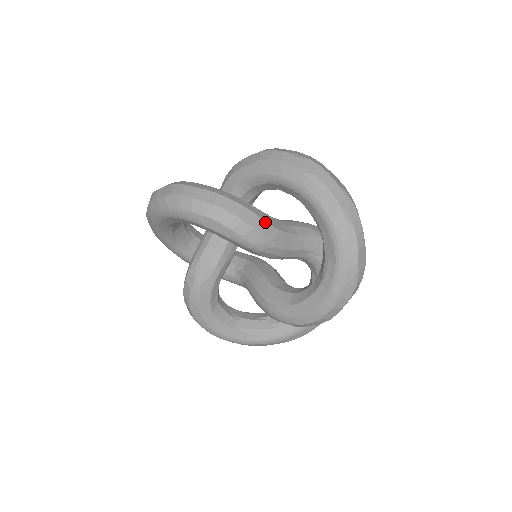
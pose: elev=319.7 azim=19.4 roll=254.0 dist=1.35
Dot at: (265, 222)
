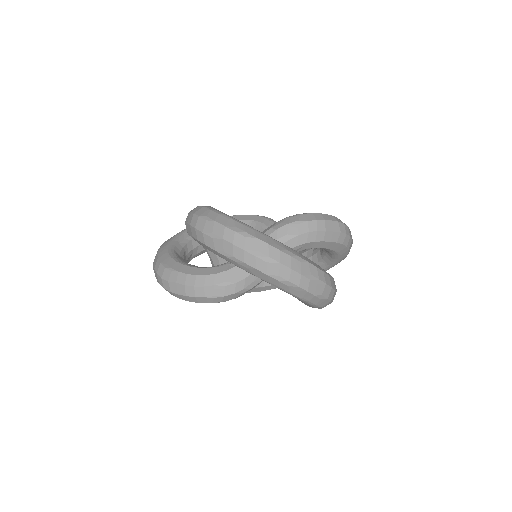
Dot at: (229, 285)
